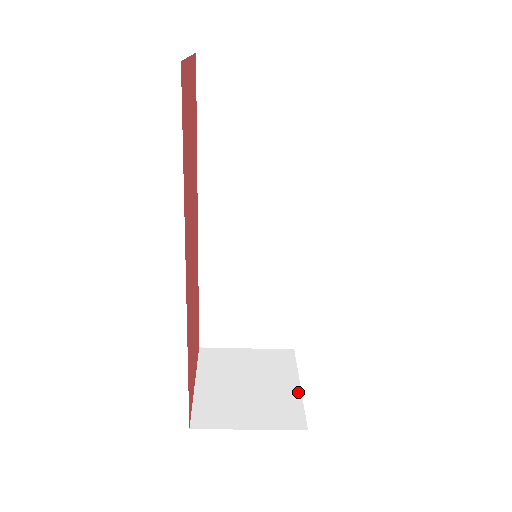
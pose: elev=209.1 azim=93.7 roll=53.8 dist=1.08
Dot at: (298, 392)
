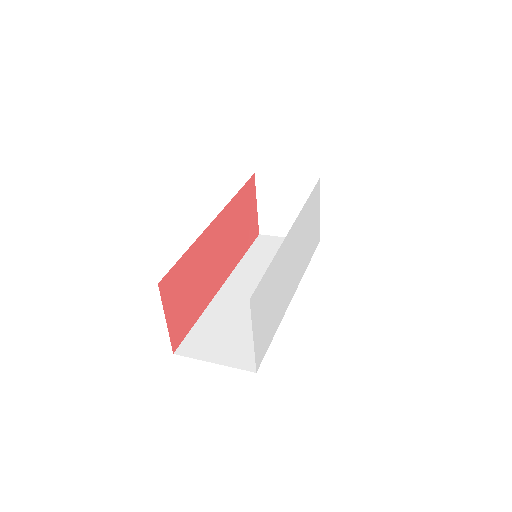
Dot at: occluded
